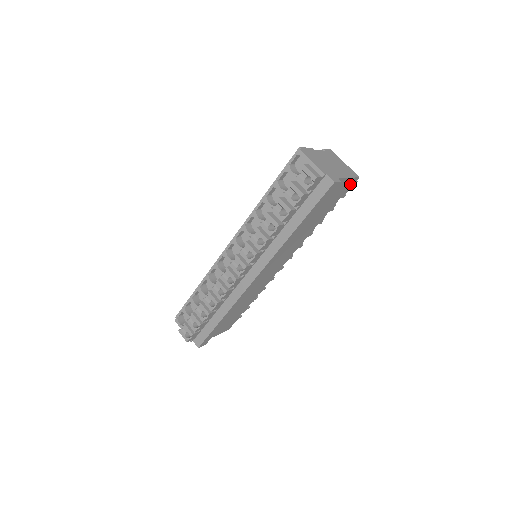
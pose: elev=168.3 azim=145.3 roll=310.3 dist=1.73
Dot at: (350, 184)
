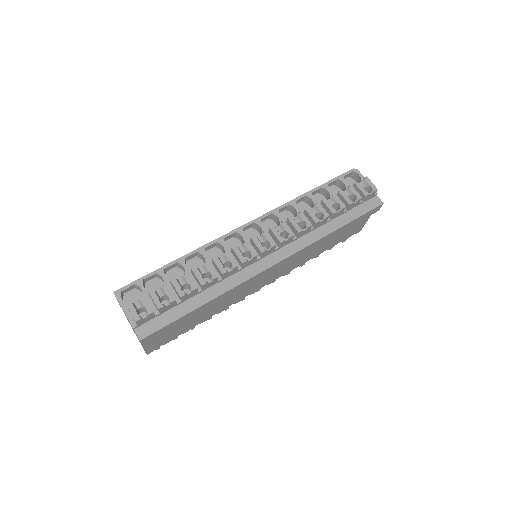
Dot at: (355, 232)
